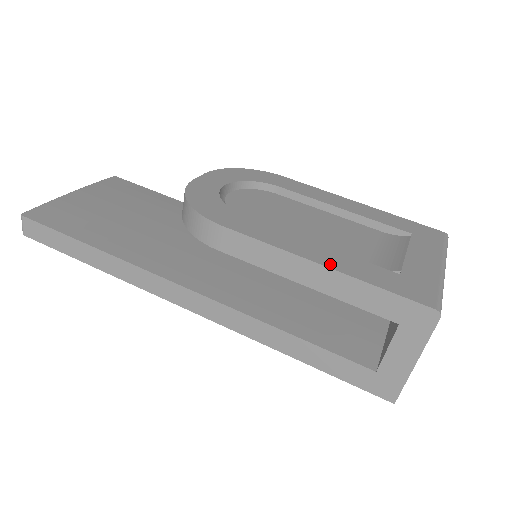
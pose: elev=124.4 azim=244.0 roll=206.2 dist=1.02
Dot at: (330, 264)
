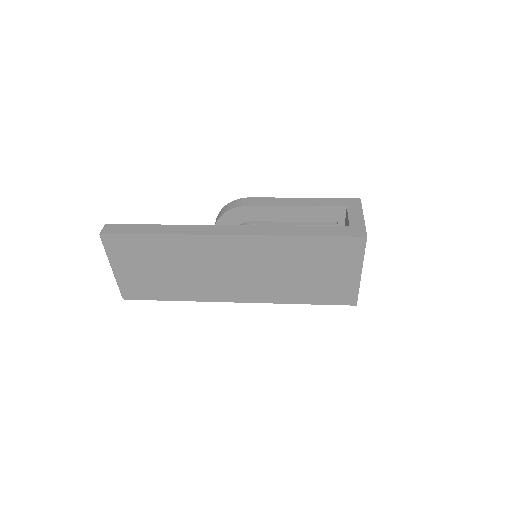
Dot at: occluded
